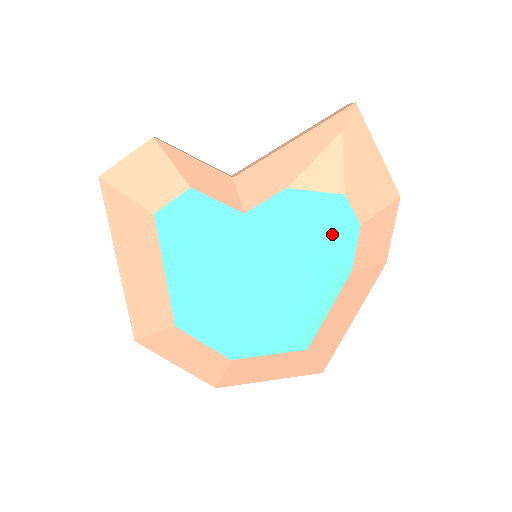
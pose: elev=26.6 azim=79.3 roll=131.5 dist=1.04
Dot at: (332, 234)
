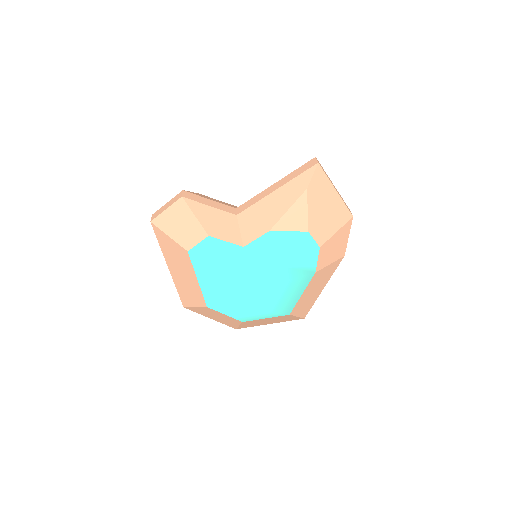
Dot at: (301, 254)
